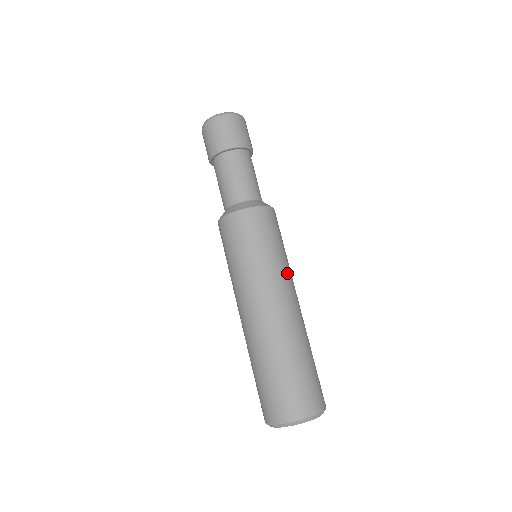
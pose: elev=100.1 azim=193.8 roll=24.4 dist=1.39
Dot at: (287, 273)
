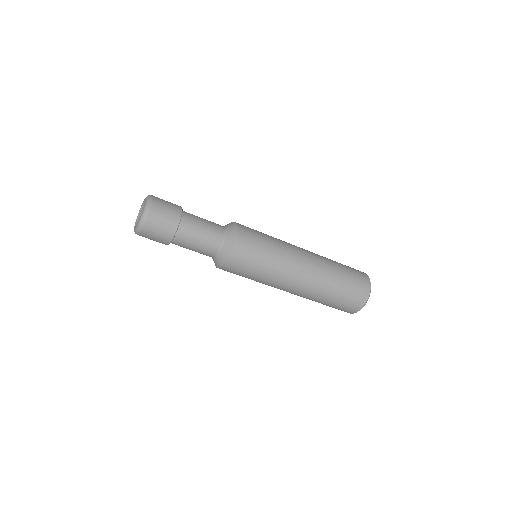
Dot at: (284, 263)
